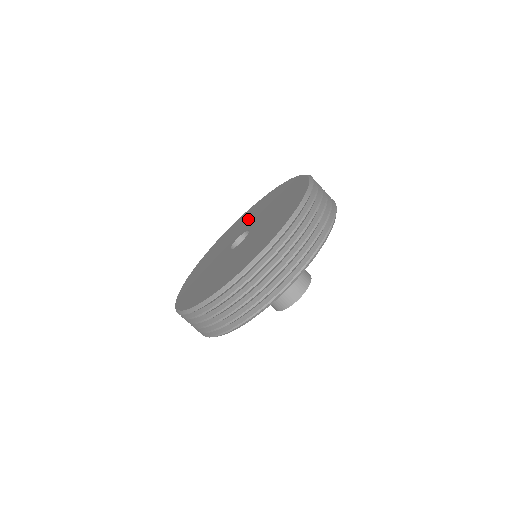
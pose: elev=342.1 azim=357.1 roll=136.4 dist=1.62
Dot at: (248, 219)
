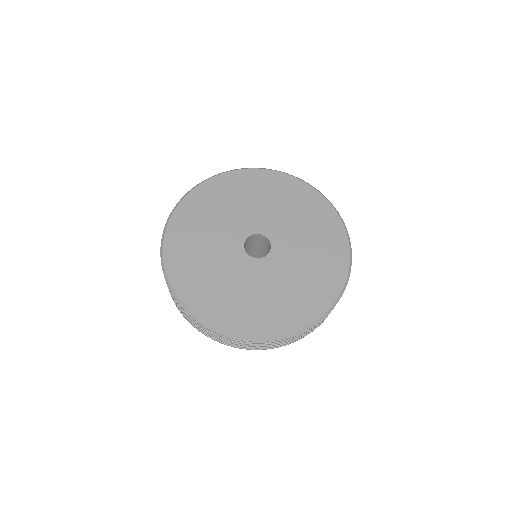
Dot at: (266, 204)
